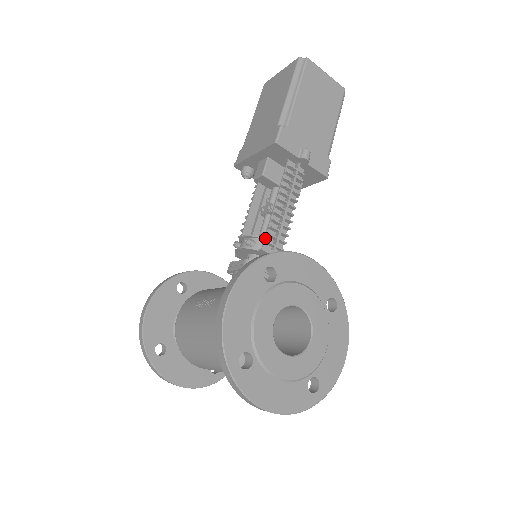
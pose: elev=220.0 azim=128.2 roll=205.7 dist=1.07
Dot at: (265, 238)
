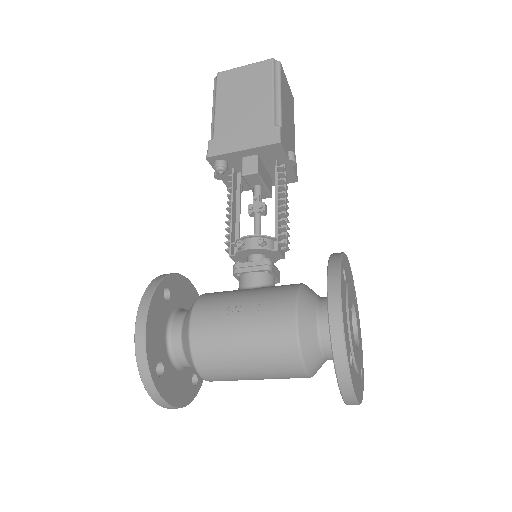
Dot at: (278, 238)
